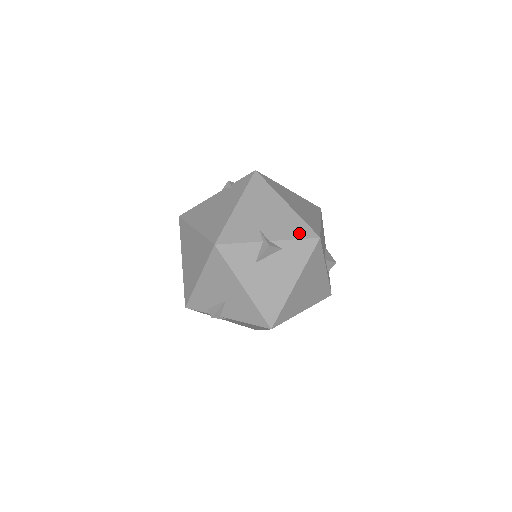
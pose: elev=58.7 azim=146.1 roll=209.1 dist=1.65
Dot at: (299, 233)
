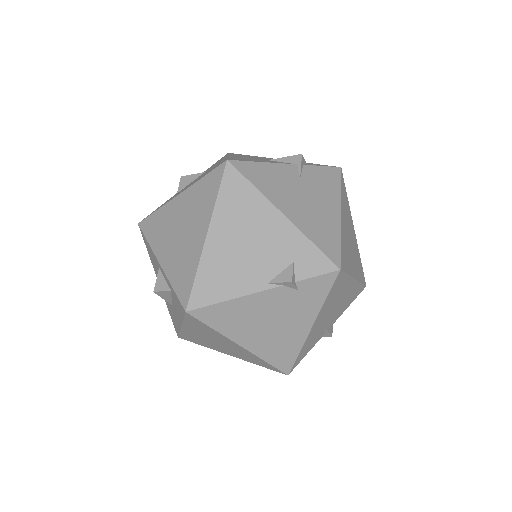
Dot at: (354, 298)
